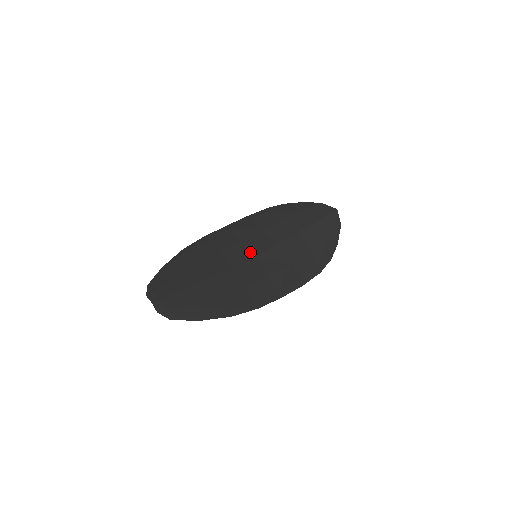
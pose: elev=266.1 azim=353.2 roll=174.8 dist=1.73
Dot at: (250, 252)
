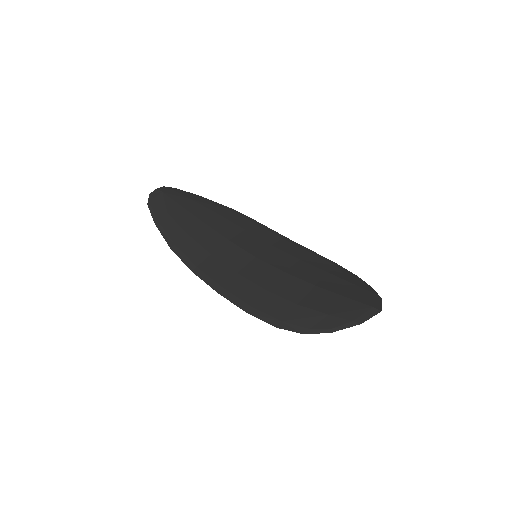
Dot at: (260, 253)
